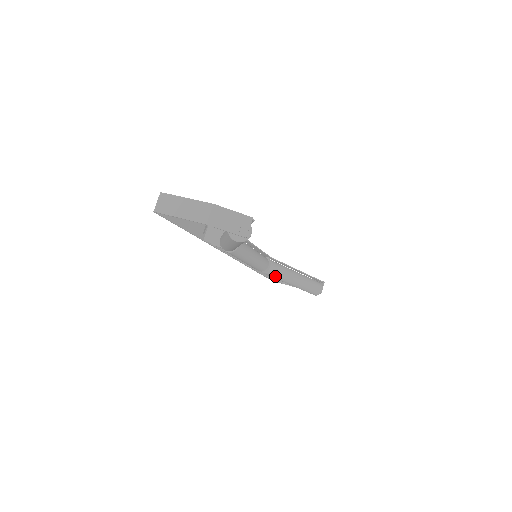
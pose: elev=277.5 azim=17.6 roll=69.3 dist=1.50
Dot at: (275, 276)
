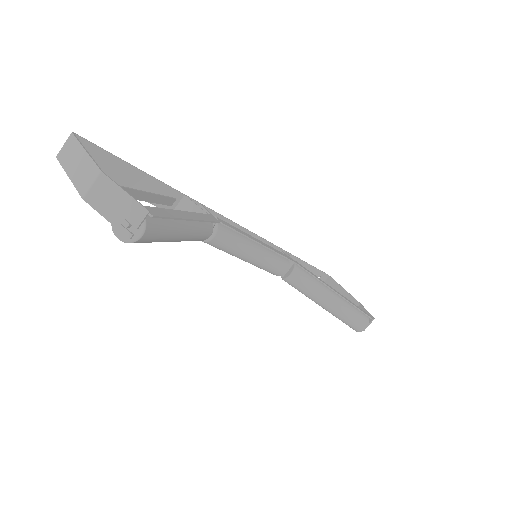
Dot at: (296, 288)
